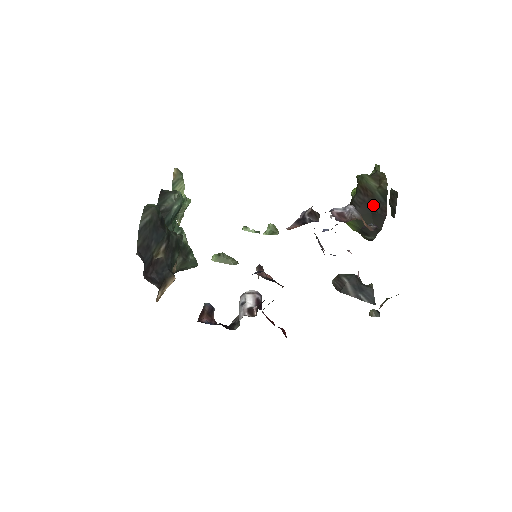
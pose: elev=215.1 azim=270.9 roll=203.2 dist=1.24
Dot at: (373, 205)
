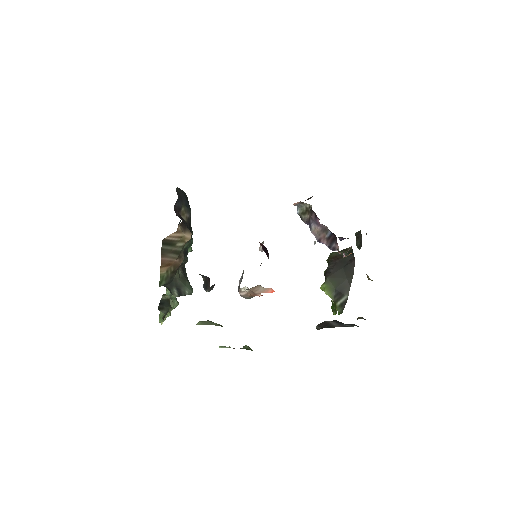
Dot at: (343, 262)
